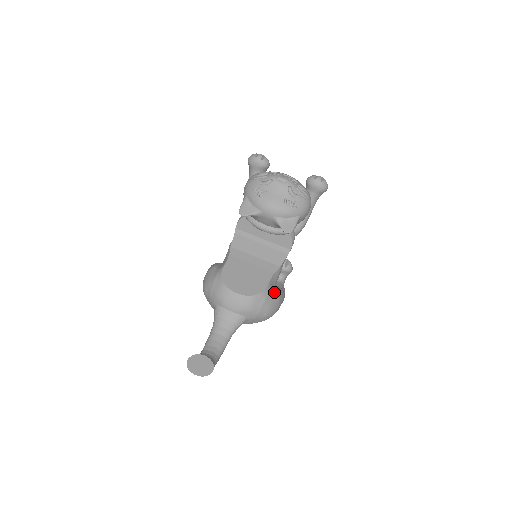
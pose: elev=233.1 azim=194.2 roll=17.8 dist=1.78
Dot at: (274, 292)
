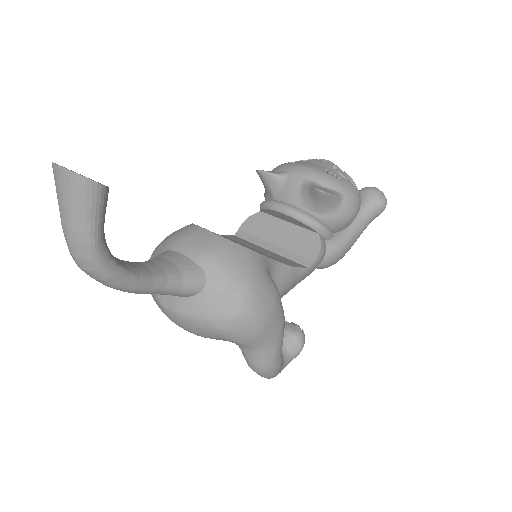
Dot at: (271, 278)
